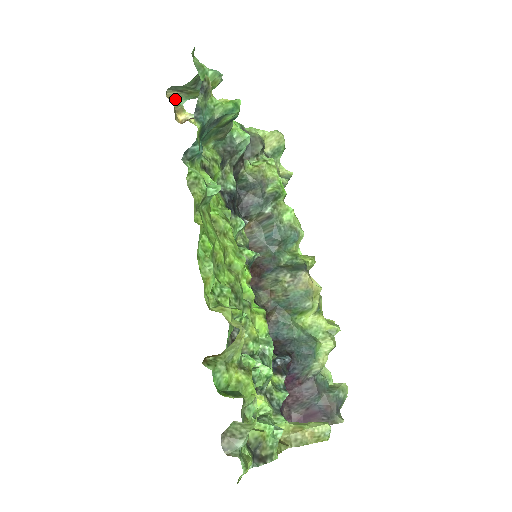
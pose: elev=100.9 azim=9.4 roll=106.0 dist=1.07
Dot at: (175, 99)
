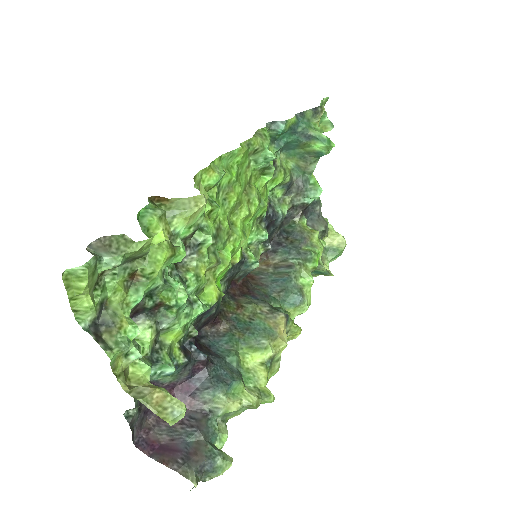
Dot at: occluded
